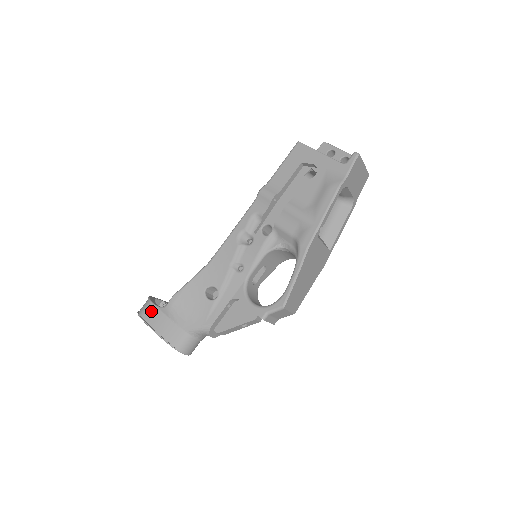
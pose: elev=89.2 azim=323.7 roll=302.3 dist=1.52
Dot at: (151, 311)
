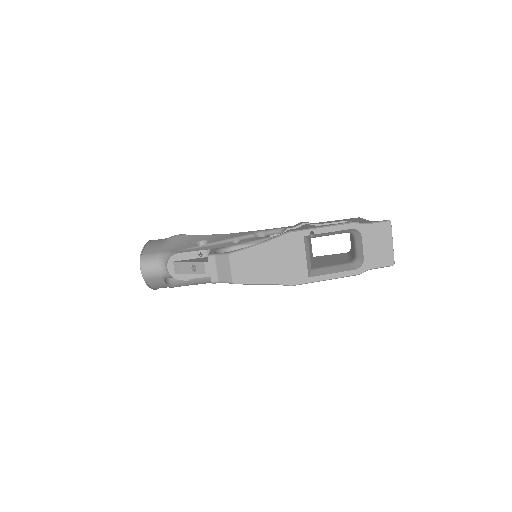
Dot at: (160, 239)
